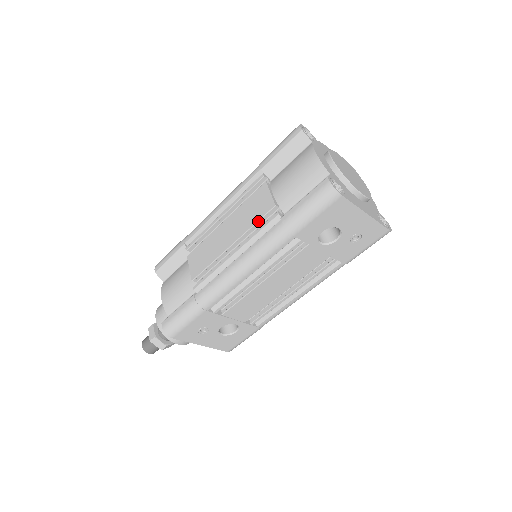
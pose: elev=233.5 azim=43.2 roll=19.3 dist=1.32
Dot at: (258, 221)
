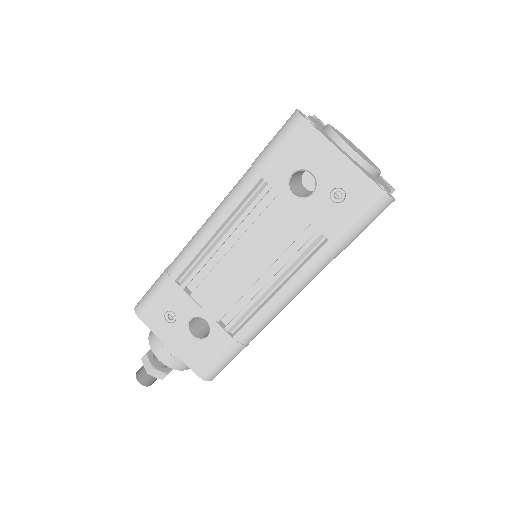
Dot at: occluded
